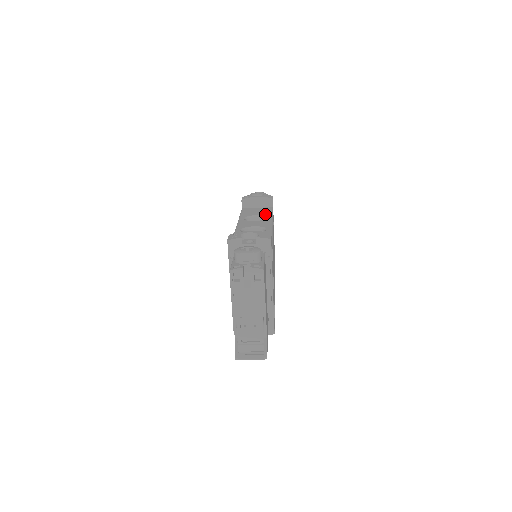
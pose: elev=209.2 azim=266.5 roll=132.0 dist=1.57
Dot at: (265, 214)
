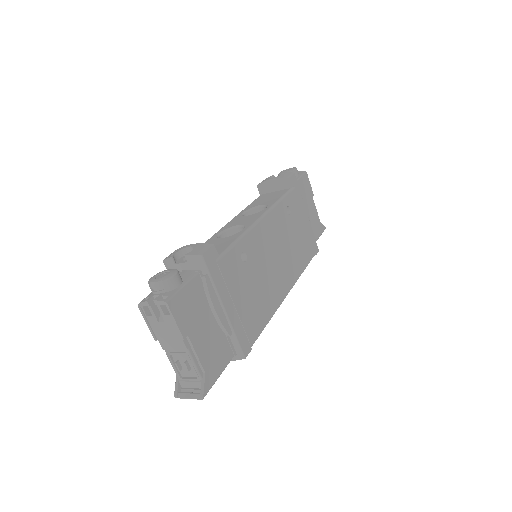
Dot at: (270, 202)
